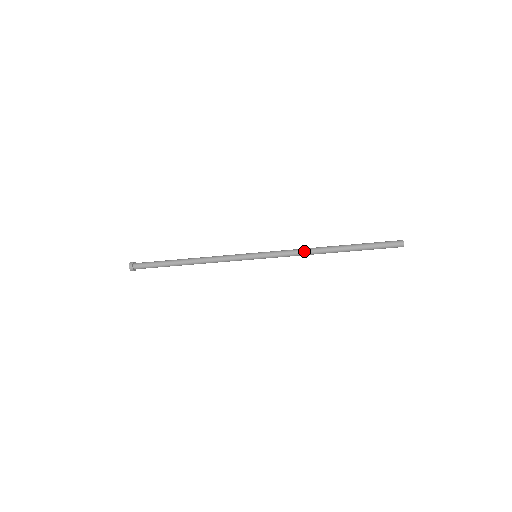
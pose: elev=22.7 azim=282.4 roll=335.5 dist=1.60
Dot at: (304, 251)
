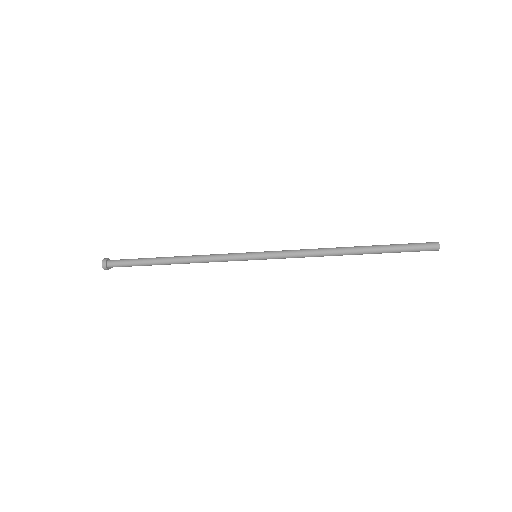
Dot at: (315, 251)
